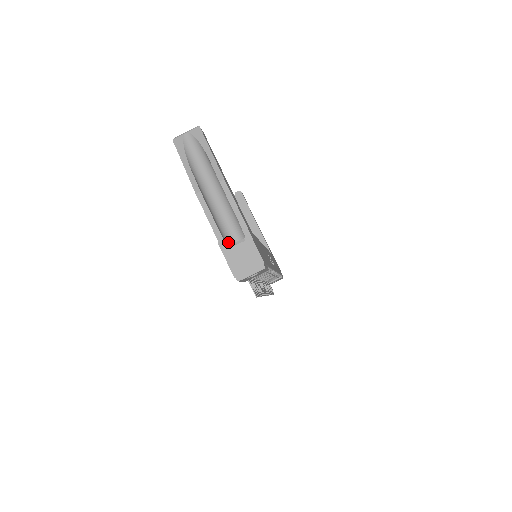
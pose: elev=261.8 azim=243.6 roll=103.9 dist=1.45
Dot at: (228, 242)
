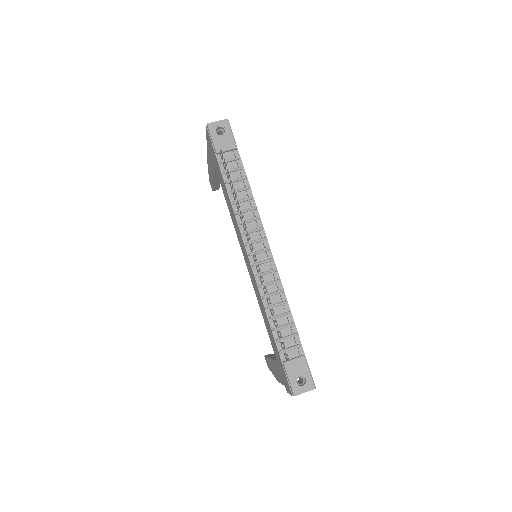
Dot at: occluded
